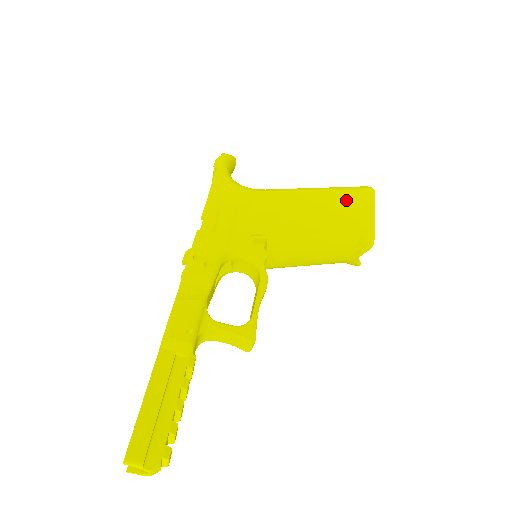
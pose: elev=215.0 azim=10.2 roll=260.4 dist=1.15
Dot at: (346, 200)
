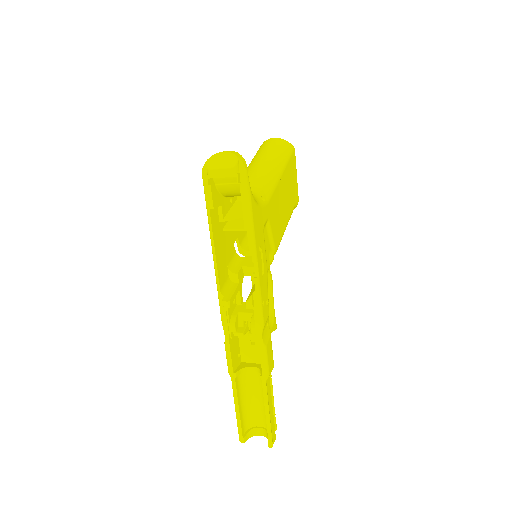
Dot at: (290, 173)
